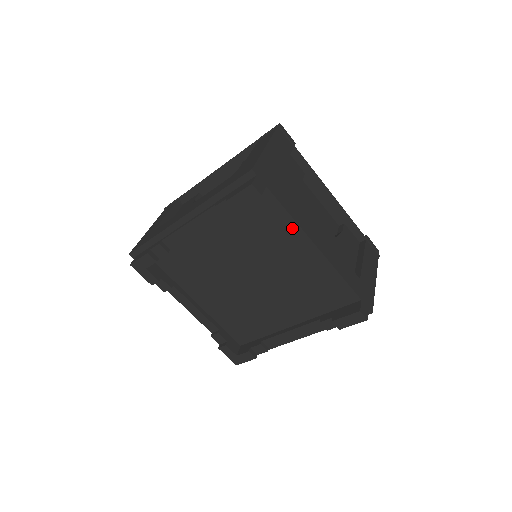
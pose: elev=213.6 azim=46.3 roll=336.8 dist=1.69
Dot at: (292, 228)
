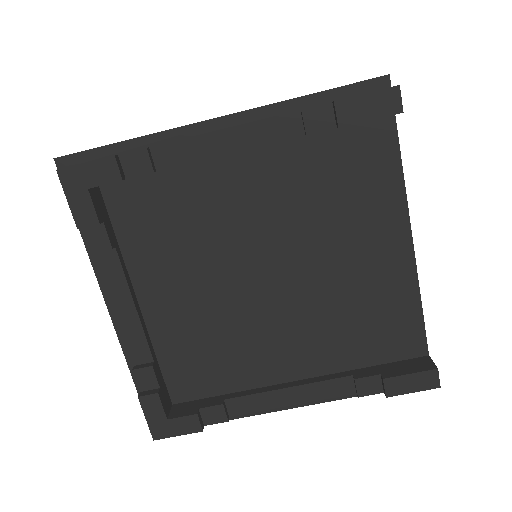
Dot at: (393, 199)
